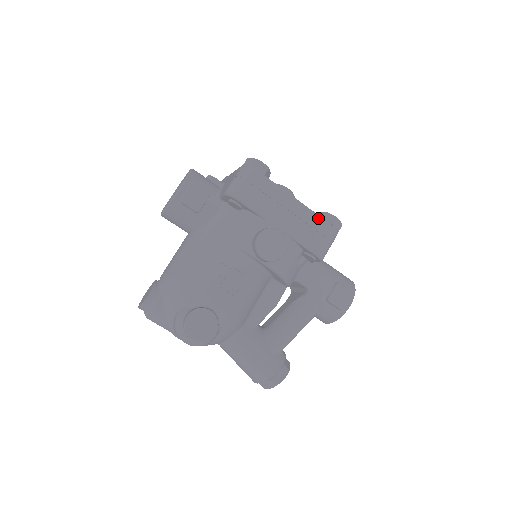
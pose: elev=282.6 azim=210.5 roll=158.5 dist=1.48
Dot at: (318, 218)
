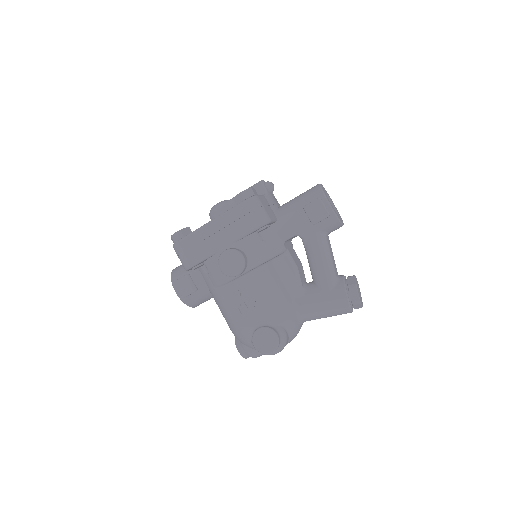
Dot at: (232, 211)
